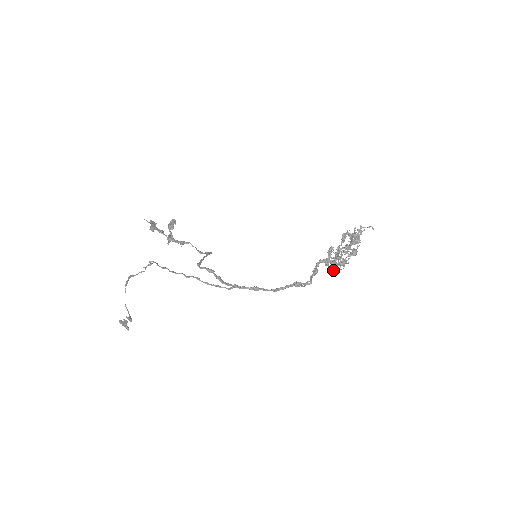
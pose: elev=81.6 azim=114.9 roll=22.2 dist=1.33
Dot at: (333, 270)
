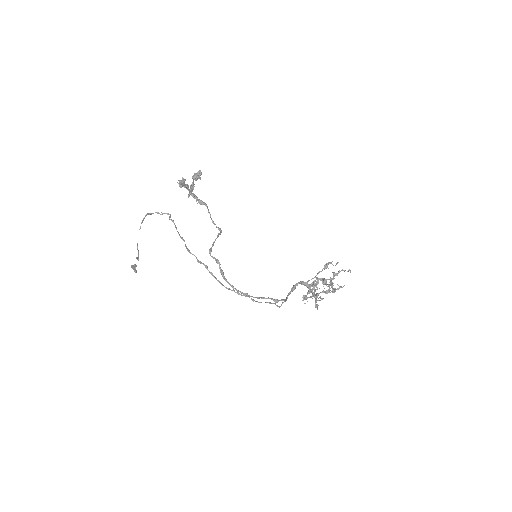
Dot at: (306, 298)
